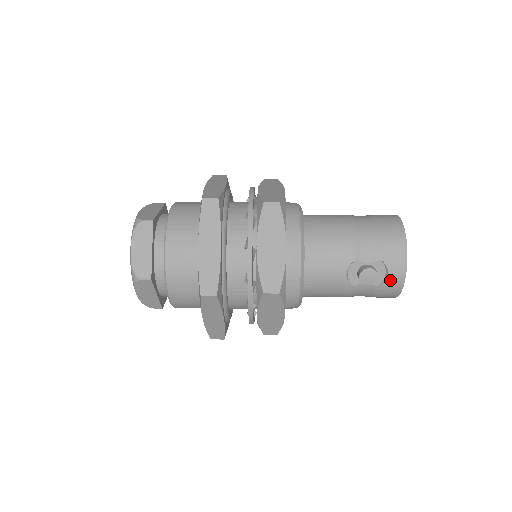
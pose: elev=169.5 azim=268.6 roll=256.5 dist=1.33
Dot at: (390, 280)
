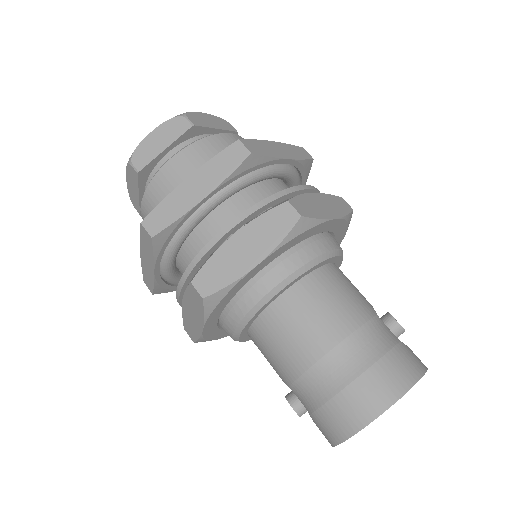
Dot at: occluded
